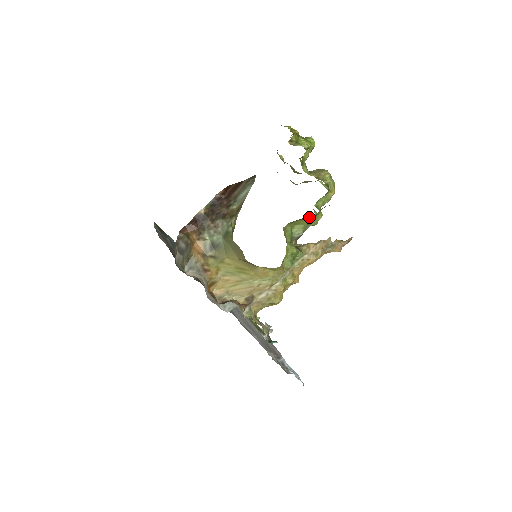
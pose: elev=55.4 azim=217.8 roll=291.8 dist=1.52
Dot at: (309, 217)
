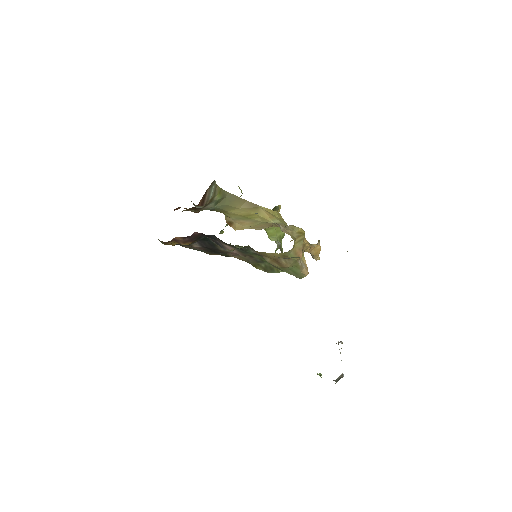
Dot at: occluded
